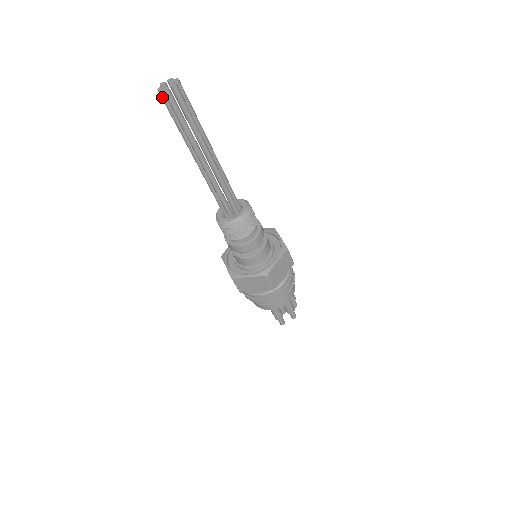
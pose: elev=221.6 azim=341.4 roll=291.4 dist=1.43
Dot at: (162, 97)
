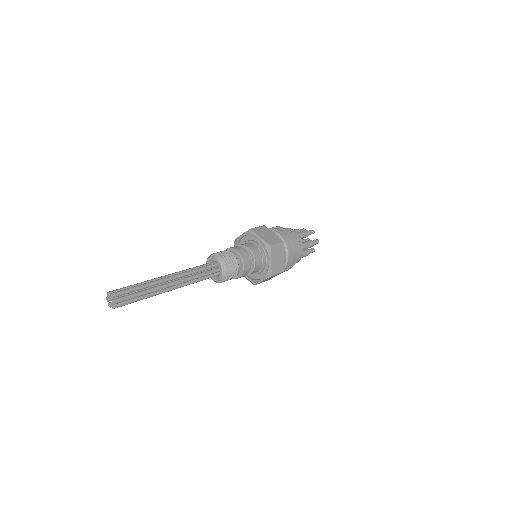
Dot at: occluded
